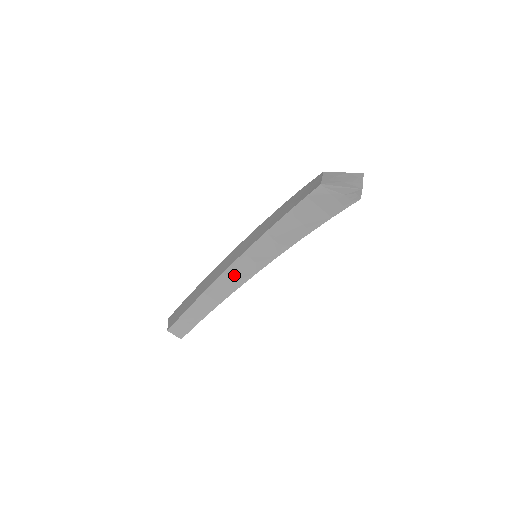
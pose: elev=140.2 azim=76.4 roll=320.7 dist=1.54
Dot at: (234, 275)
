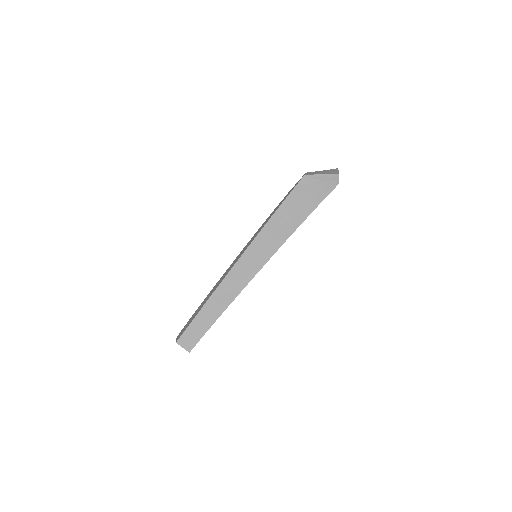
Dot at: (237, 276)
